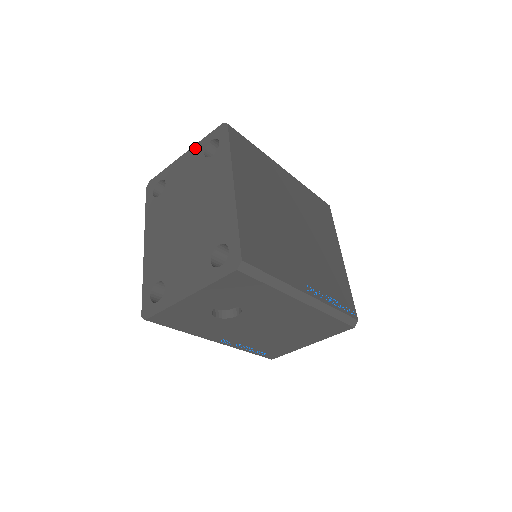
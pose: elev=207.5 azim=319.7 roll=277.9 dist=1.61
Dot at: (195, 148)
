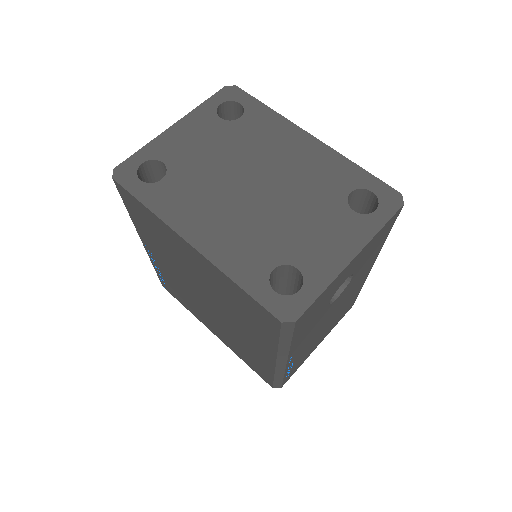
Dot at: (194, 115)
